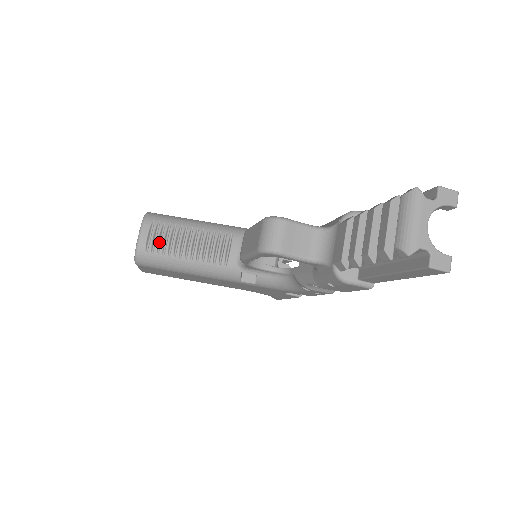
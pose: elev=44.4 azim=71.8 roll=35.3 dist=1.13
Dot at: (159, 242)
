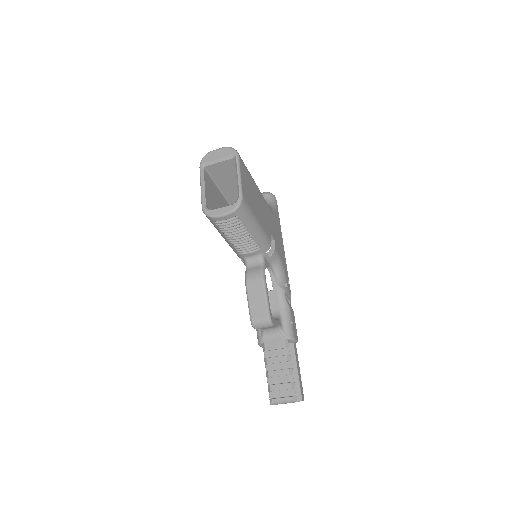
Dot at: (226, 224)
